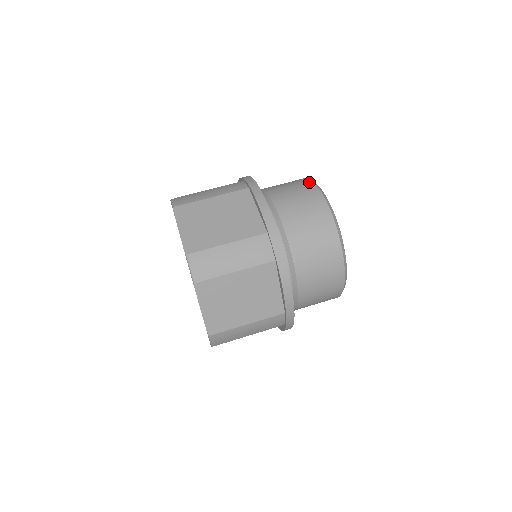
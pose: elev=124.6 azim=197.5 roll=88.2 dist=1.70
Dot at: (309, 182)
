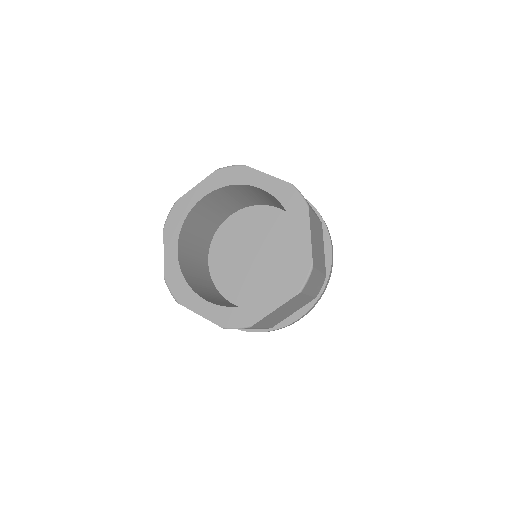
Dot at: occluded
